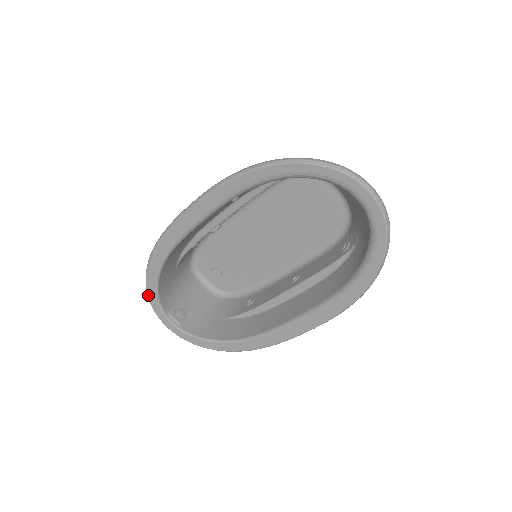
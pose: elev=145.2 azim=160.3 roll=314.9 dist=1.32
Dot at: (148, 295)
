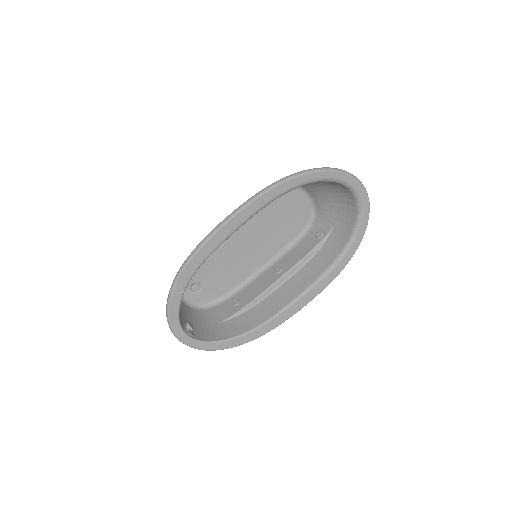
Dot at: (169, 314)
